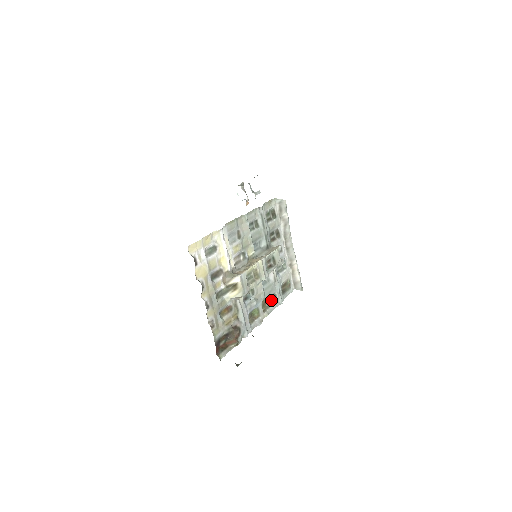
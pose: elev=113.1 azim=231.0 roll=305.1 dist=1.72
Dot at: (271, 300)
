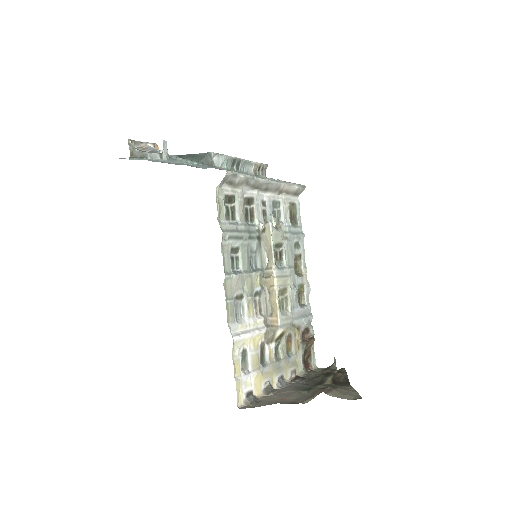
Dot at: (297, 254)
